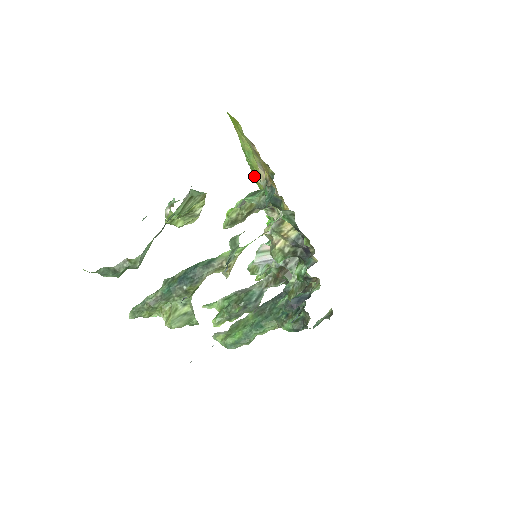
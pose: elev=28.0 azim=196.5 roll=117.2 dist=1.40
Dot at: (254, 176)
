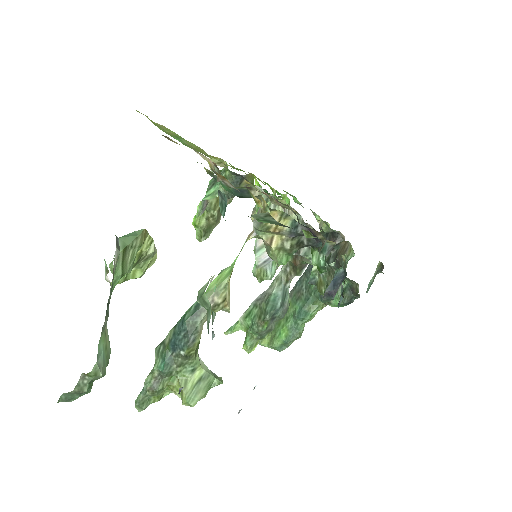
Dot at: (205, 155)
